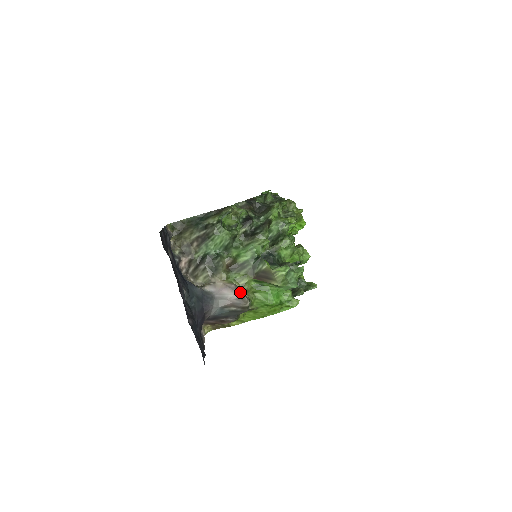
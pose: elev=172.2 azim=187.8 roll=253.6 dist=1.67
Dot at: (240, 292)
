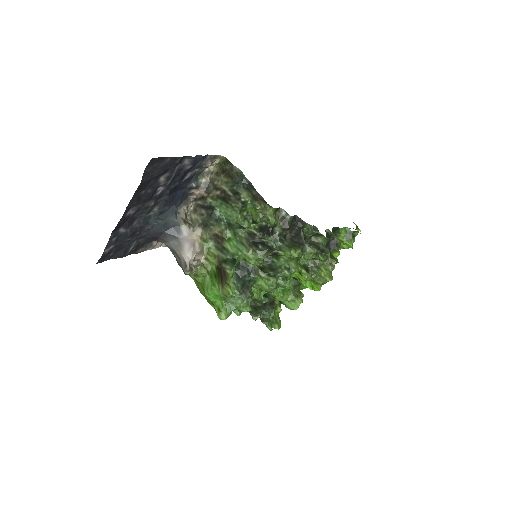
Dot at: (198, 259)
